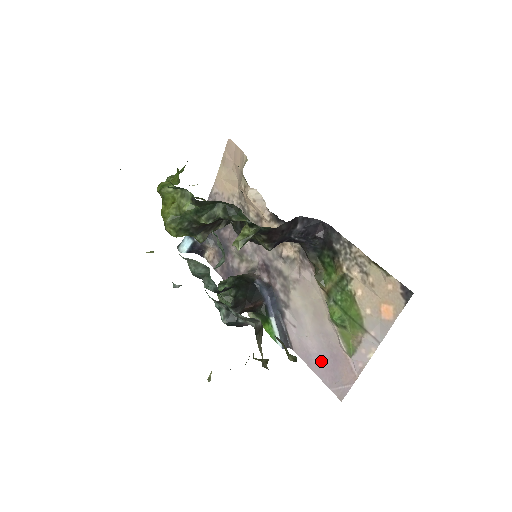
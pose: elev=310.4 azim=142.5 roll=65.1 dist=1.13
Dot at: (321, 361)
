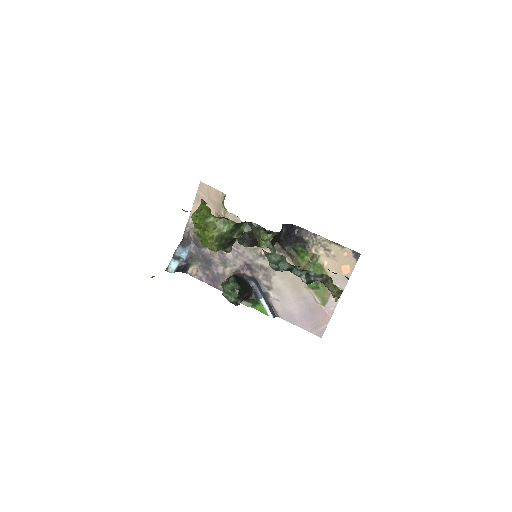
Dot at: (302, 317)
